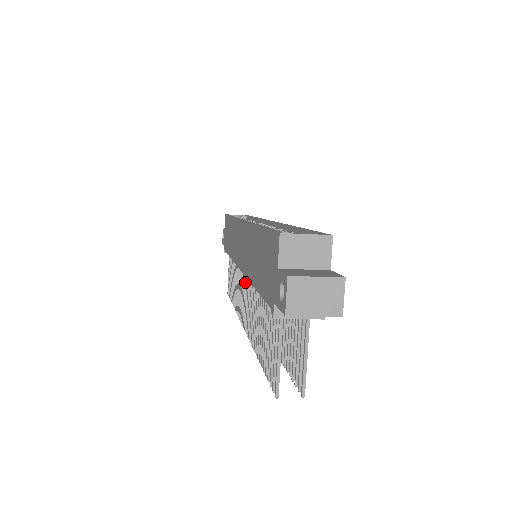
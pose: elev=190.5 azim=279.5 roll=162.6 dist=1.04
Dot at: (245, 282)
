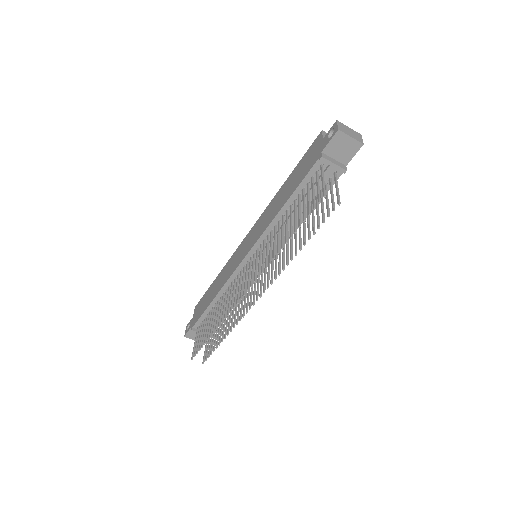
Dot at: (249, 264)
